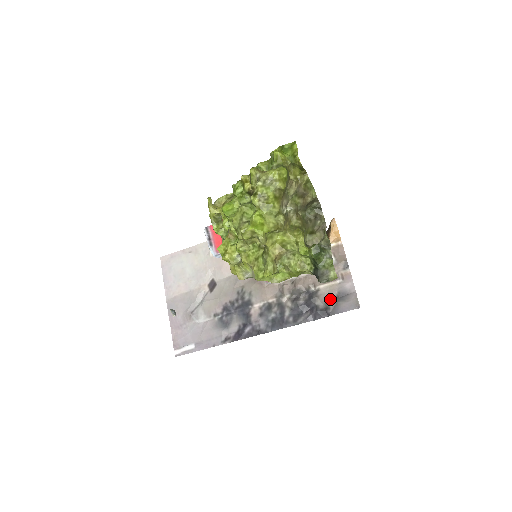
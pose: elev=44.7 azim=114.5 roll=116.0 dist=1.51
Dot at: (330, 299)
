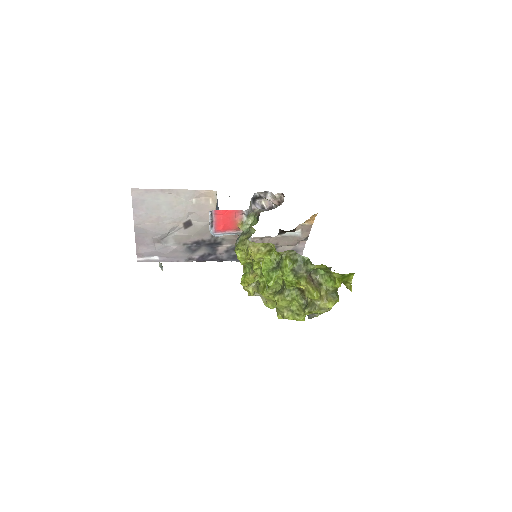
Dot at: occluded
